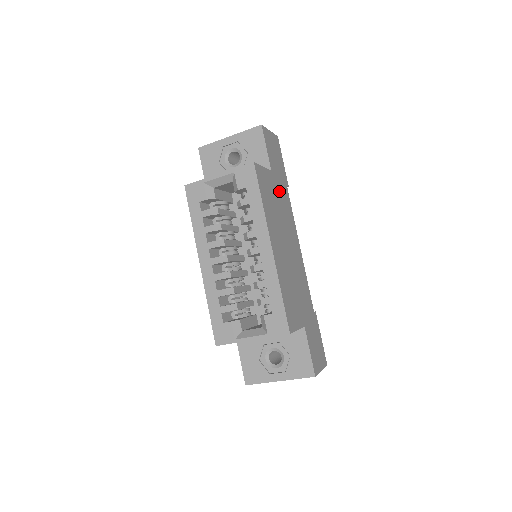
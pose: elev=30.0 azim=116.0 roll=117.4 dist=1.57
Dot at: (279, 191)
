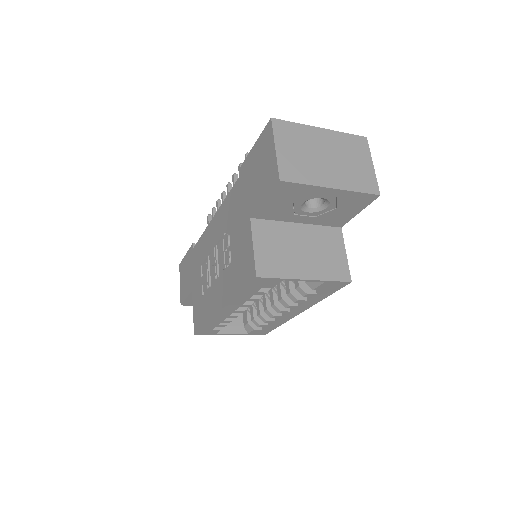
Dot at: occluded
